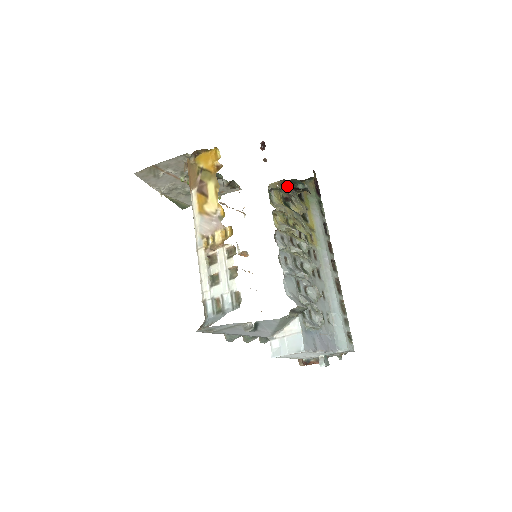
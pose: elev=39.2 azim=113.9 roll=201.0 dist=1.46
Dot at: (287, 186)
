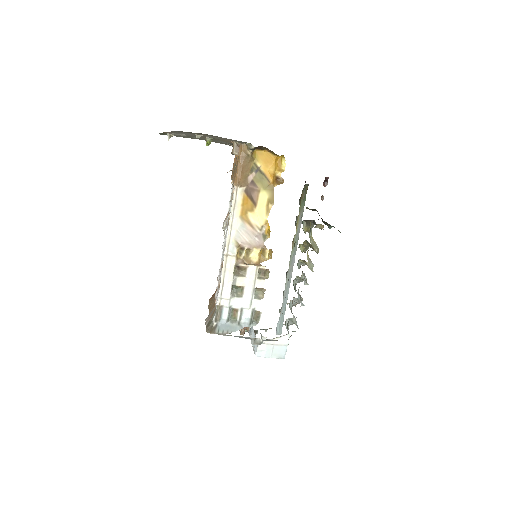
Dot at: occluded
